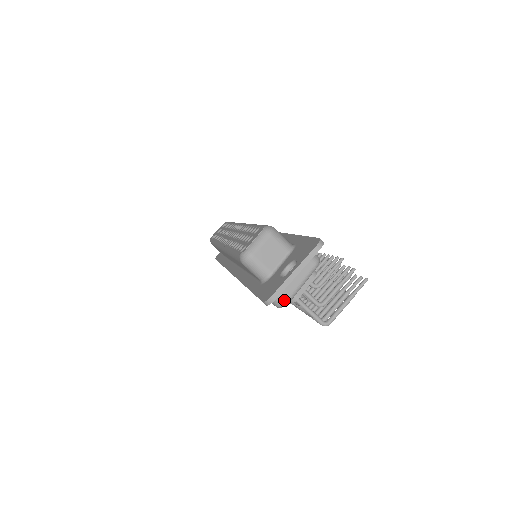
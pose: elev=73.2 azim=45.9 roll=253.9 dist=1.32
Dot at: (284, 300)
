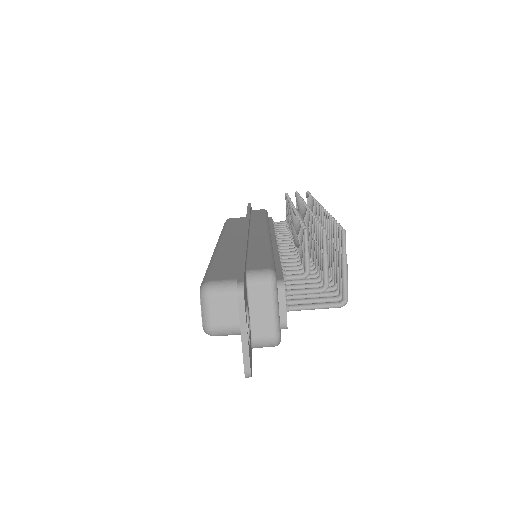
Dot at: (272, 341)
